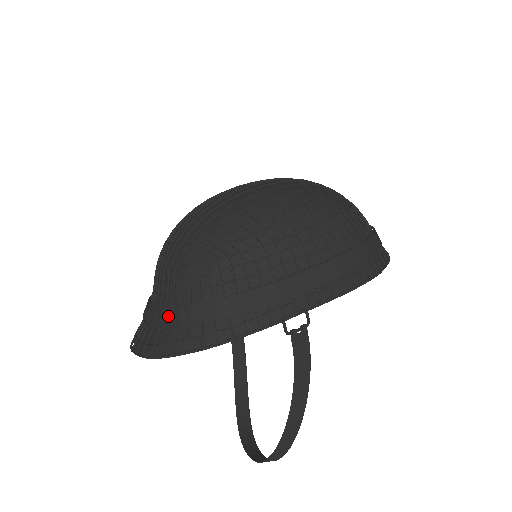
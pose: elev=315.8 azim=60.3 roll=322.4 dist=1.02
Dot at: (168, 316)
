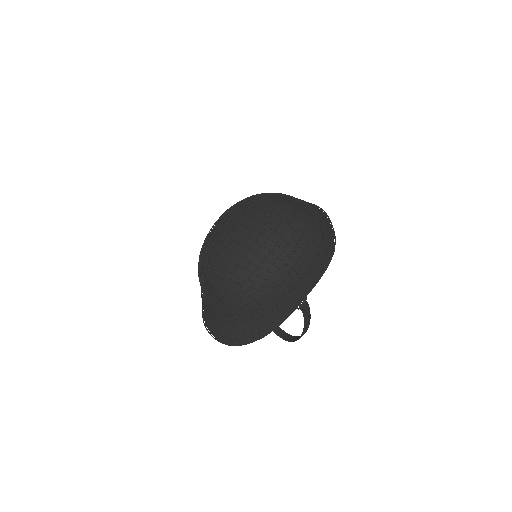
Dot at: (236, 327)
